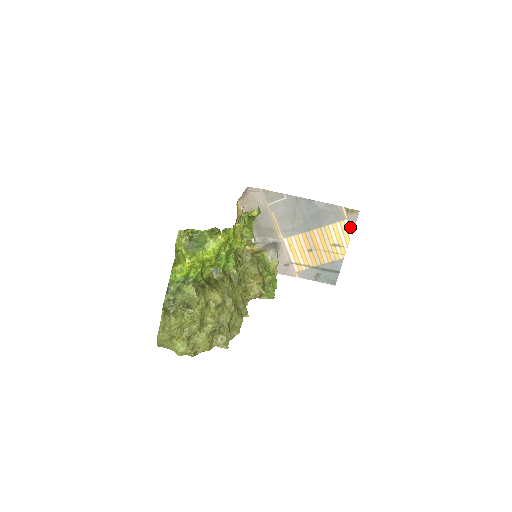
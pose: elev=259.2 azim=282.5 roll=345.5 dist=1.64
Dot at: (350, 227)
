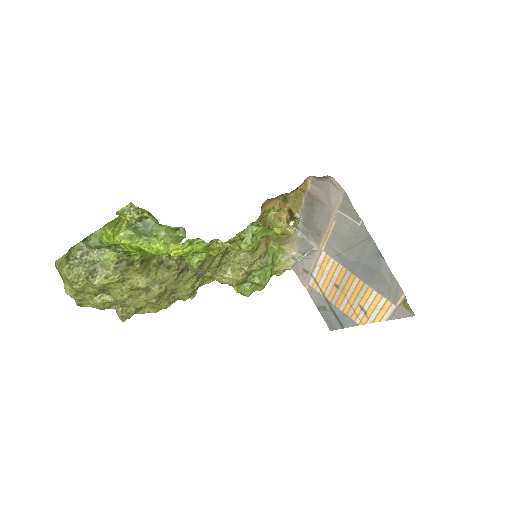
Dot at: (392, 314)
